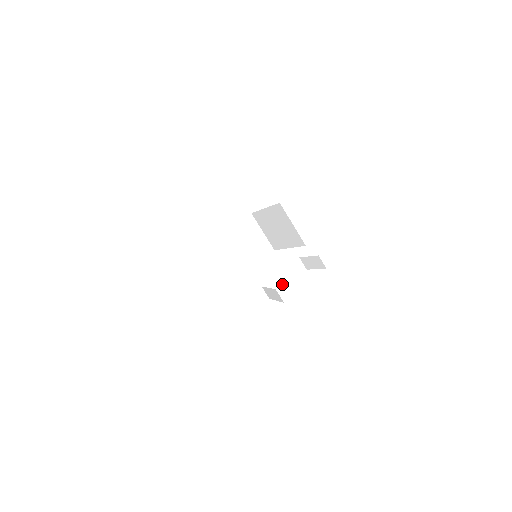
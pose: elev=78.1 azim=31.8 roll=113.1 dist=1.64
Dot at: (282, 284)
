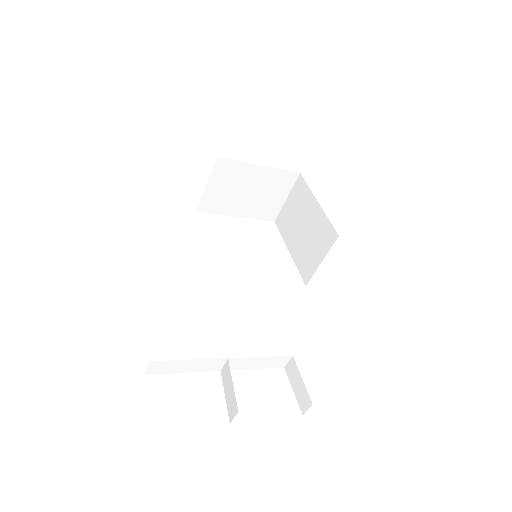
Dot at: (248, 366)
